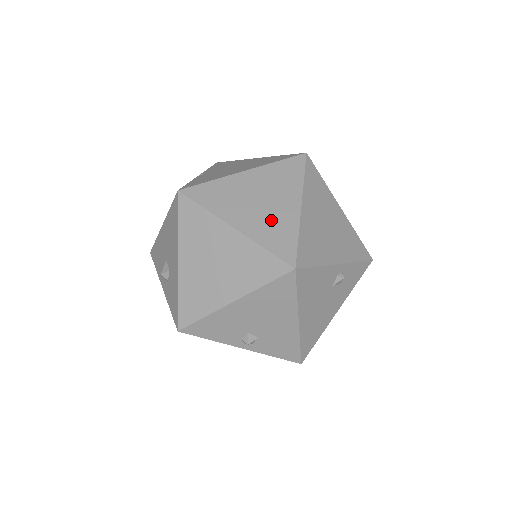
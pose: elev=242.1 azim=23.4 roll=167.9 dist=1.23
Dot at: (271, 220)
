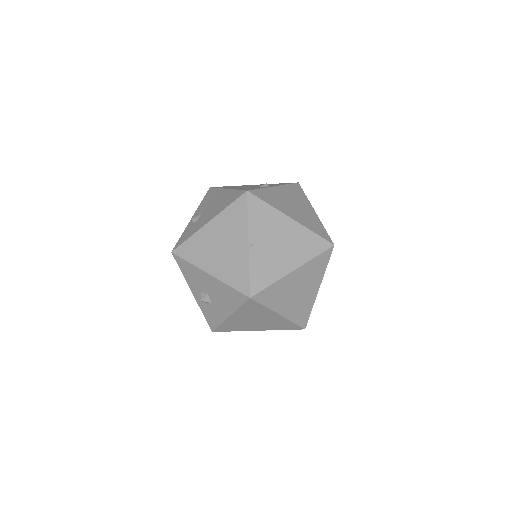
Dot at: (301, 304)
